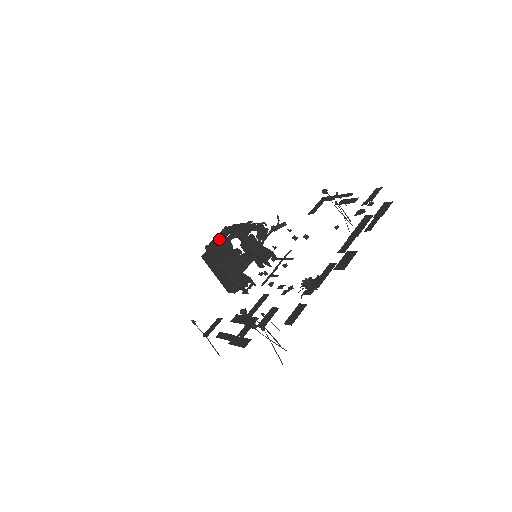
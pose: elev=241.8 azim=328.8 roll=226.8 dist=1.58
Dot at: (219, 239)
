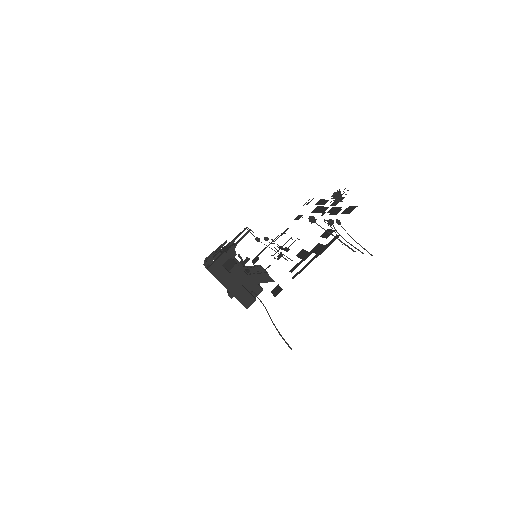
Dot at: occluded
